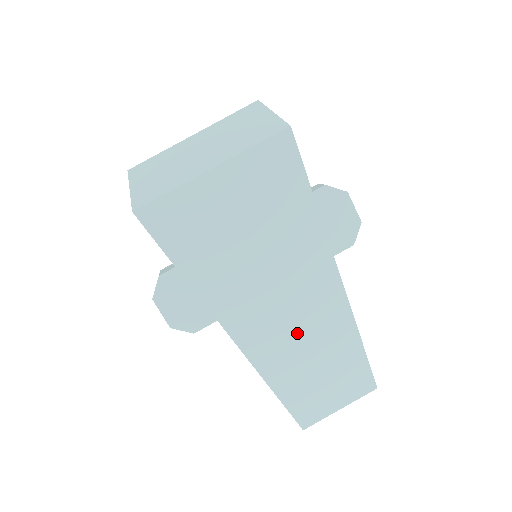
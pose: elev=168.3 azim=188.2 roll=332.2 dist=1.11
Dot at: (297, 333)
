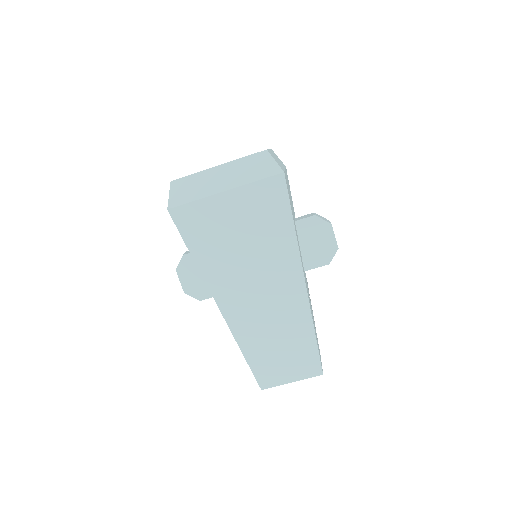
Dot at: (267, 318)
